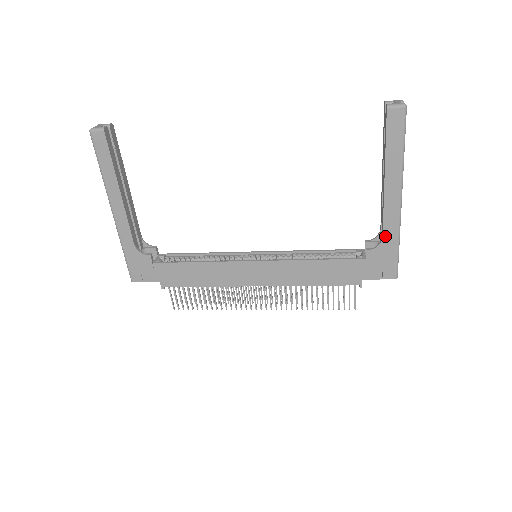
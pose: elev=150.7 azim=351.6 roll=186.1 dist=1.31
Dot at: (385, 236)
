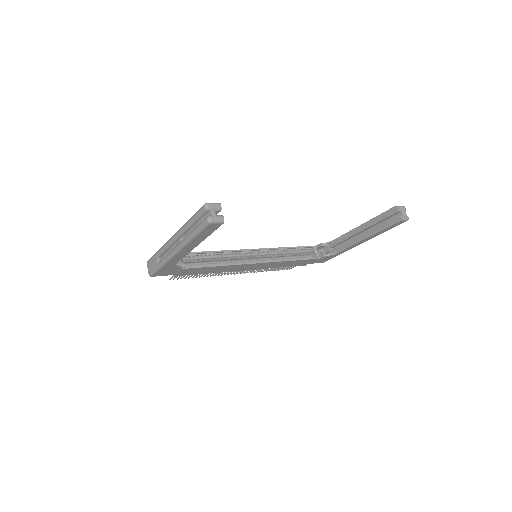
Dot at: (339, 253)
